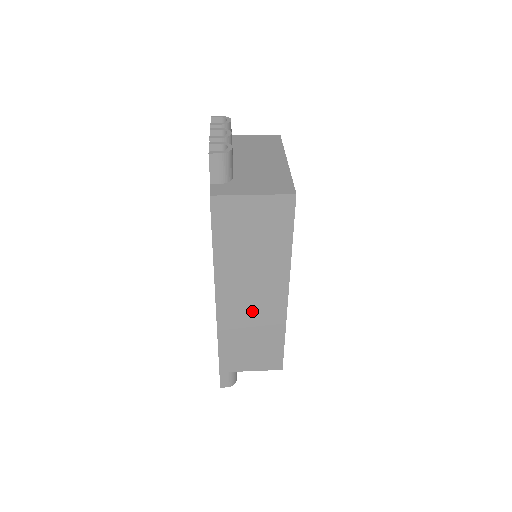
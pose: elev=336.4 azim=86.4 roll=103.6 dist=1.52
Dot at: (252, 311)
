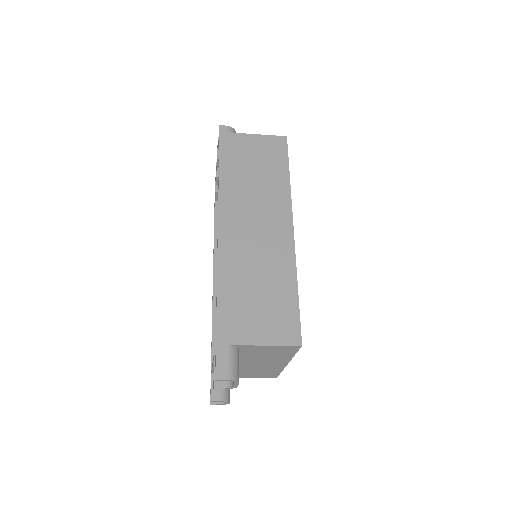
Dot at: (257, 245)
